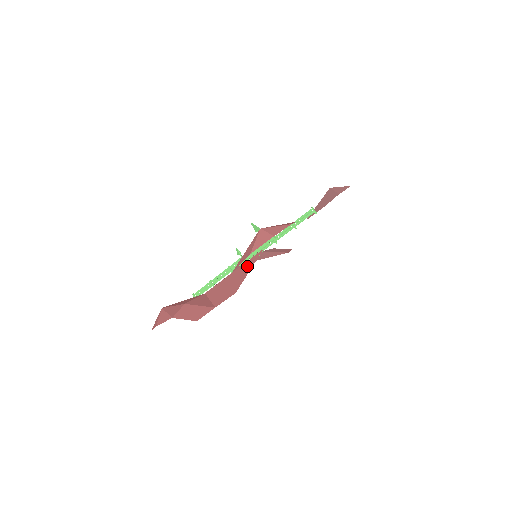
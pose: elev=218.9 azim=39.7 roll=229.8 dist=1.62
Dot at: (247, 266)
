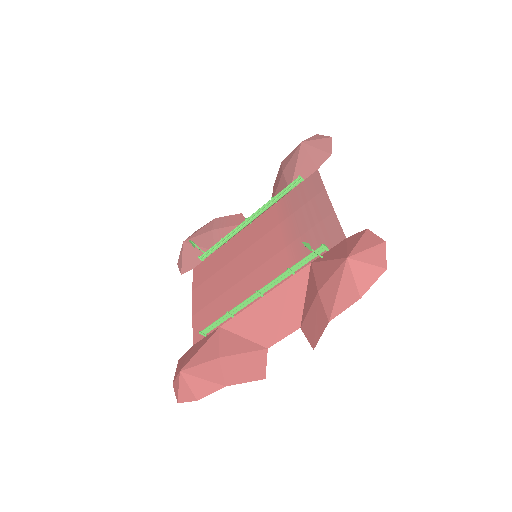
Dot at: (293, 288)
